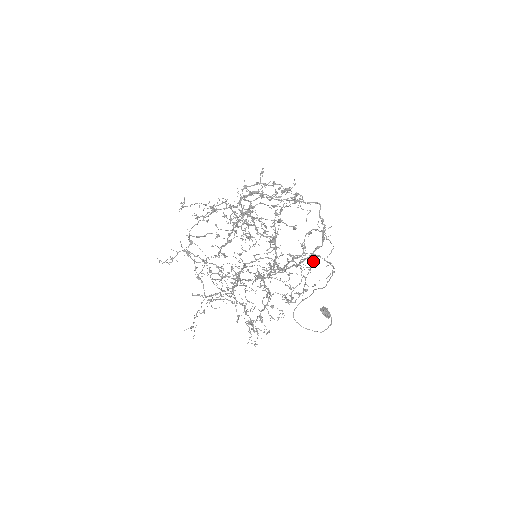
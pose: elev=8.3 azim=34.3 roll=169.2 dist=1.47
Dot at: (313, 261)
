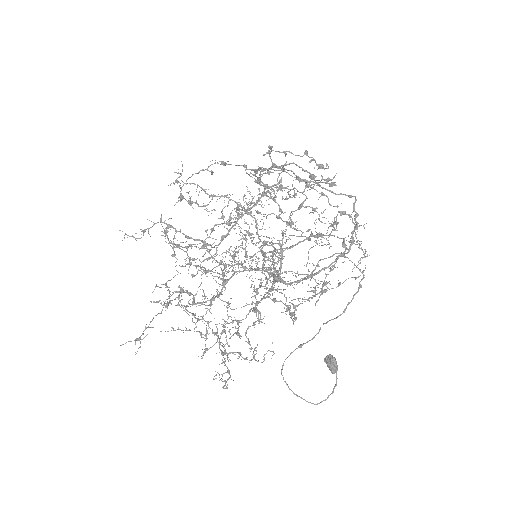
Dot at: (340, 254)
